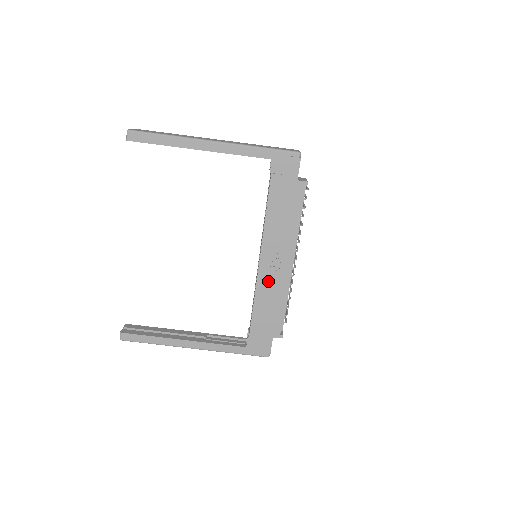
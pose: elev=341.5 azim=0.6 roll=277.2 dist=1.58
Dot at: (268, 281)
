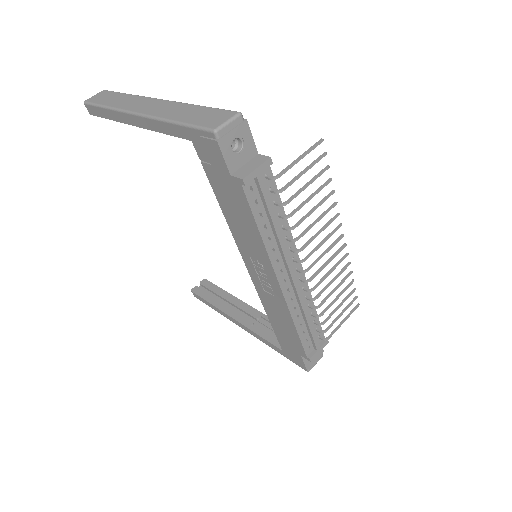
Dot at: (267, 295)
